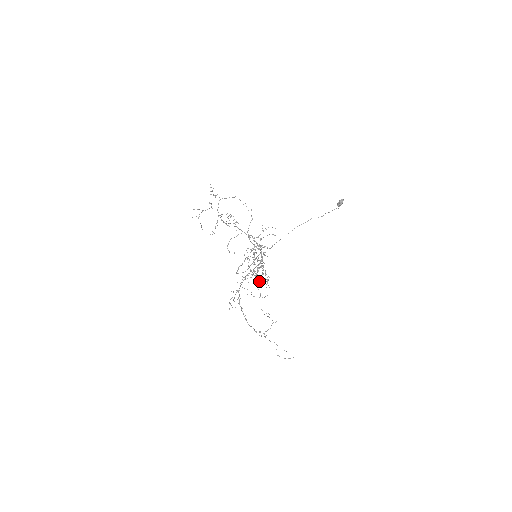
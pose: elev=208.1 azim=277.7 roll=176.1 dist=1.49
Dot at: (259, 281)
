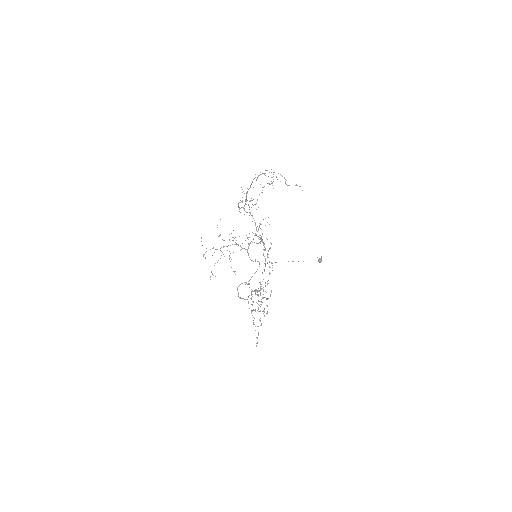
Dot at: occluded
